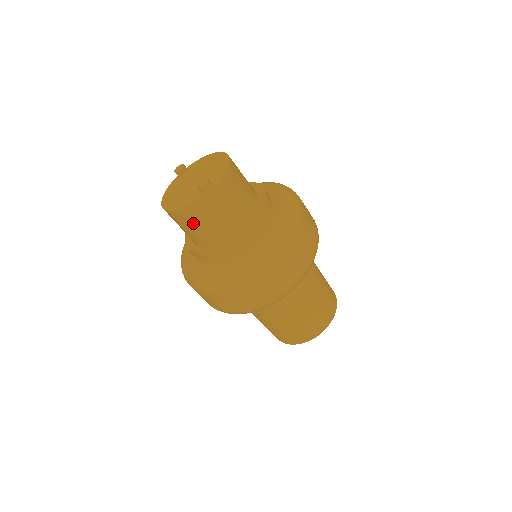
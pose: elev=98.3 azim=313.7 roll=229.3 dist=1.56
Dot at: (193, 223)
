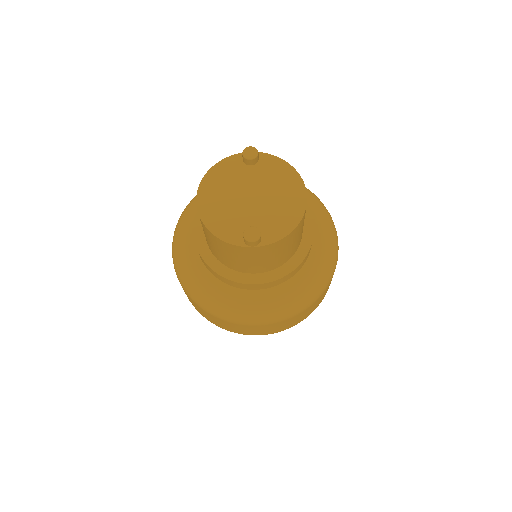
Dot at: (213, 243)
